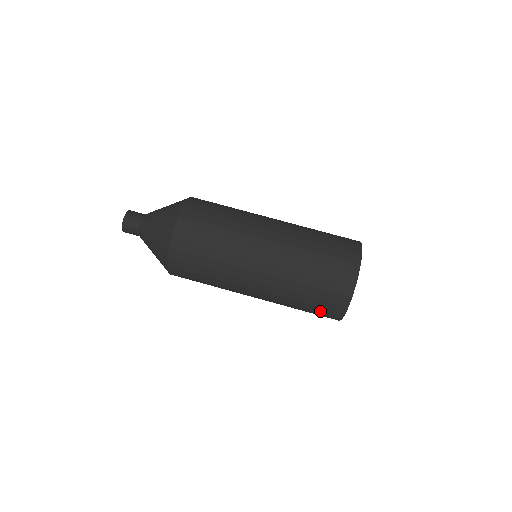
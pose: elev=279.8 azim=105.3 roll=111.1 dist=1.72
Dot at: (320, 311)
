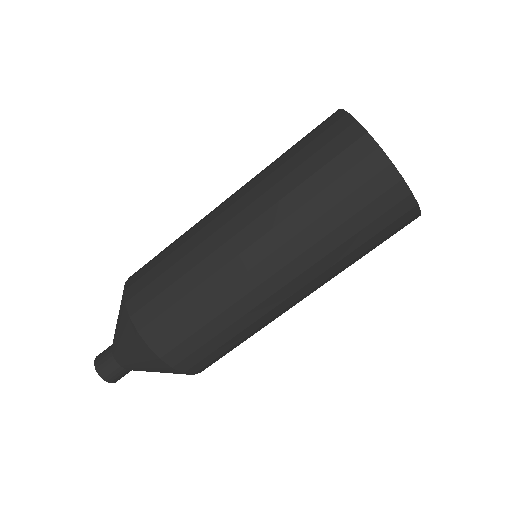
Dot at: (382, 225)
